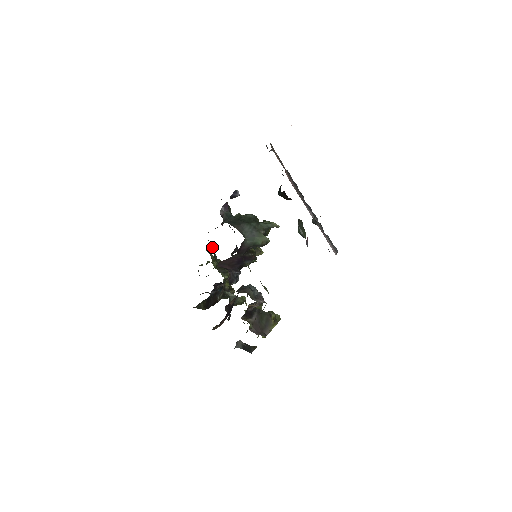
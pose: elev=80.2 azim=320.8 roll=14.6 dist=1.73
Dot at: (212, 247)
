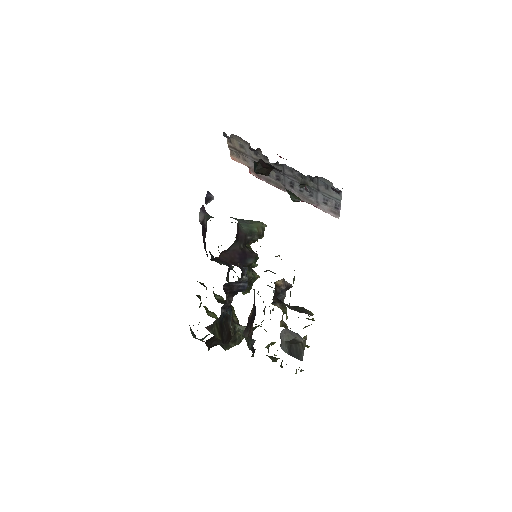
Dot at: occluded
